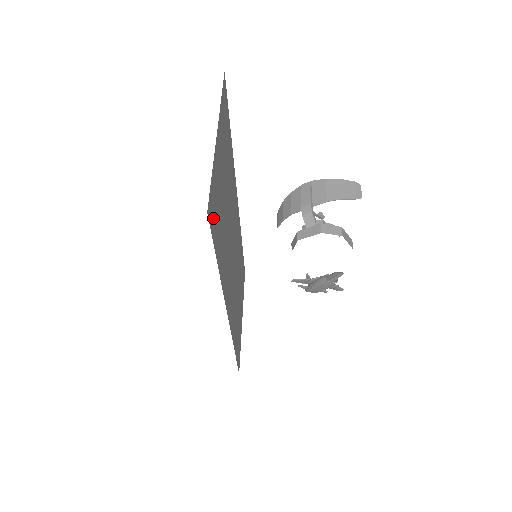
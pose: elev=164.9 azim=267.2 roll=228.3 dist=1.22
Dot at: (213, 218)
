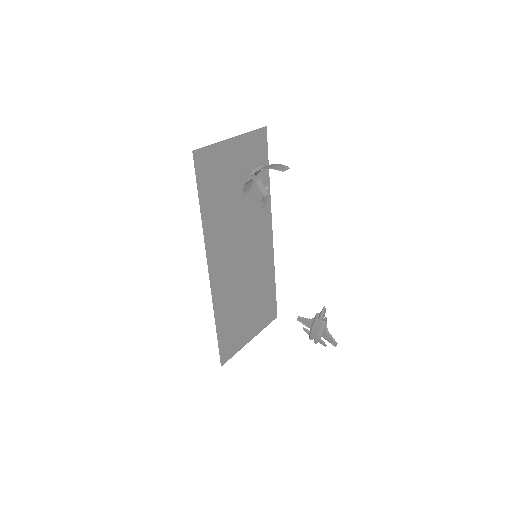
Dot at: (203, 168)
